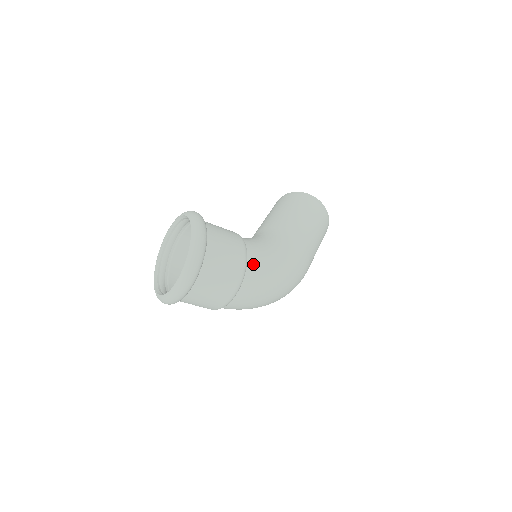
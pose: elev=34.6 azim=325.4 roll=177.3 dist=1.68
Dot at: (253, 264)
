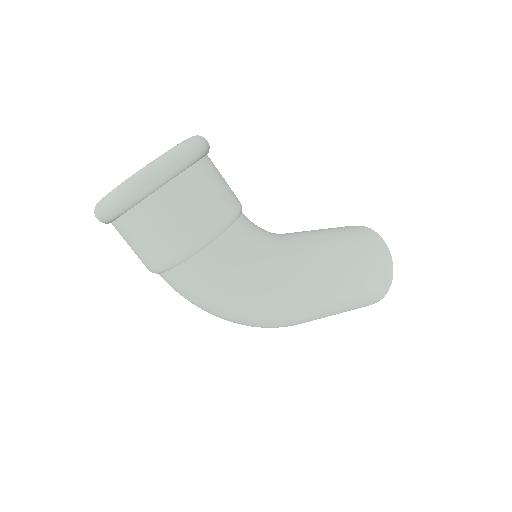
Dot at: (222, 248)
